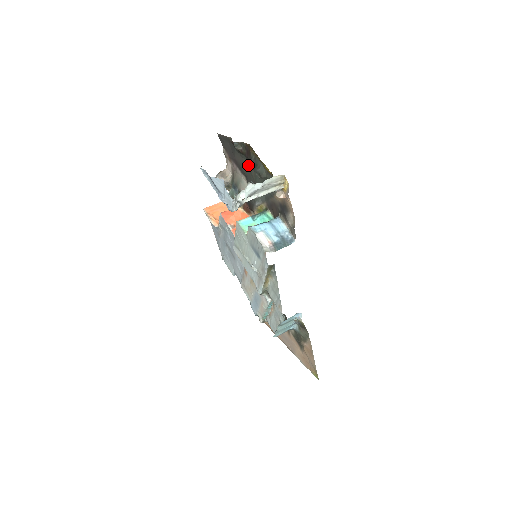
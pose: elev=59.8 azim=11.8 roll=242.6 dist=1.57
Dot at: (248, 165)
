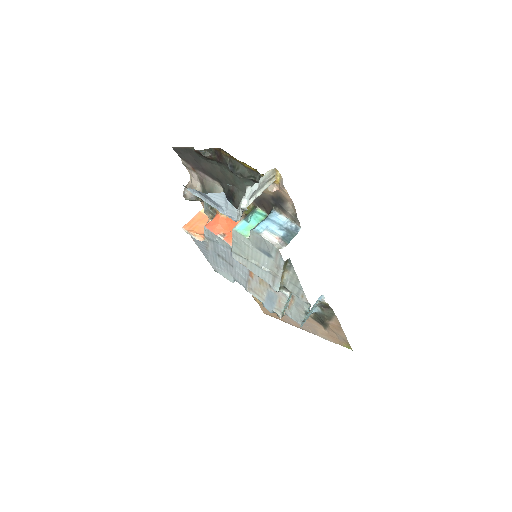
Dot at: (221, 169)
